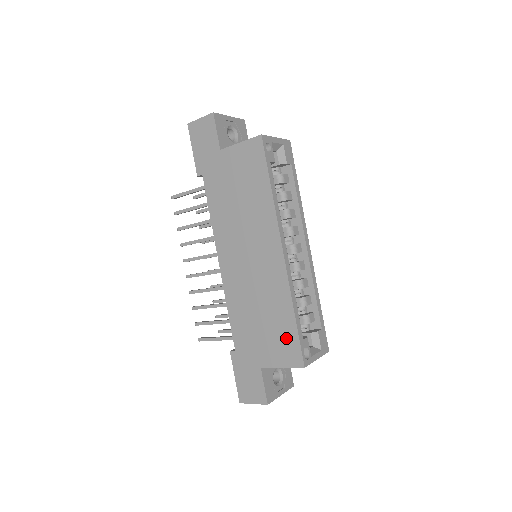
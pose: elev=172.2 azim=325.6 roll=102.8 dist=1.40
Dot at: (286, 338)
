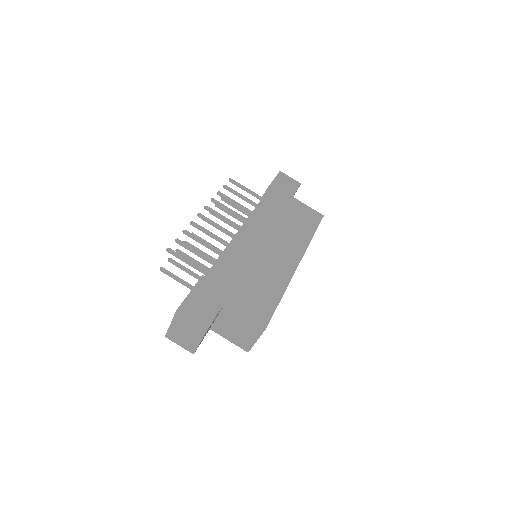
Dot at: (264, 303)
